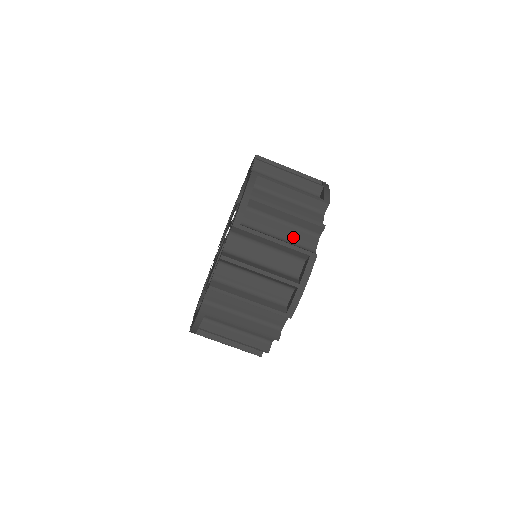
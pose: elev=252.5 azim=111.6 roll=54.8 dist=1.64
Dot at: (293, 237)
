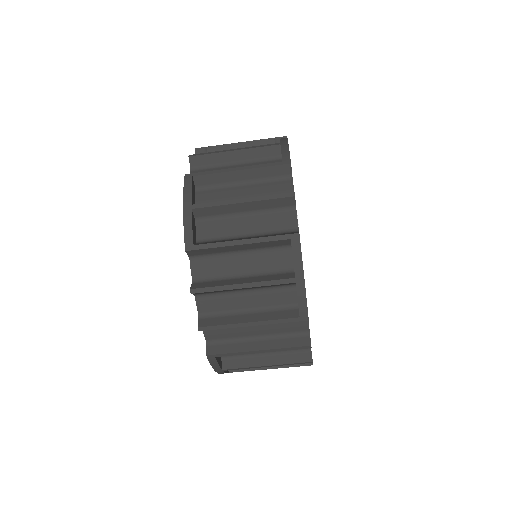
Dot at: (264, 226)
